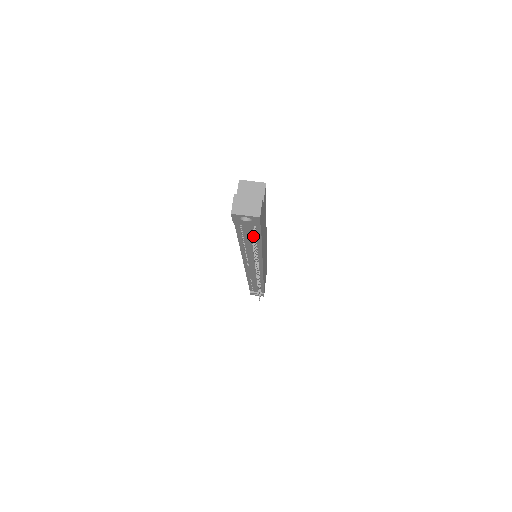
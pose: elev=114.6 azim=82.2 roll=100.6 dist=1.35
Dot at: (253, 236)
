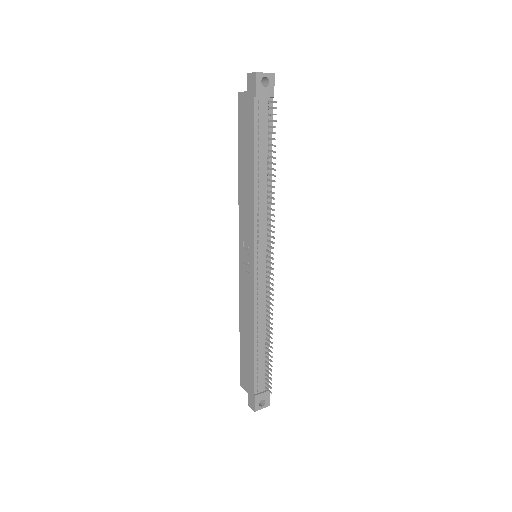
Dot at: (274, 101)
